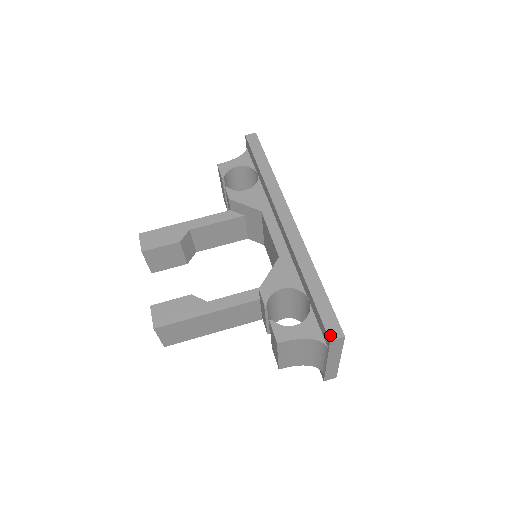
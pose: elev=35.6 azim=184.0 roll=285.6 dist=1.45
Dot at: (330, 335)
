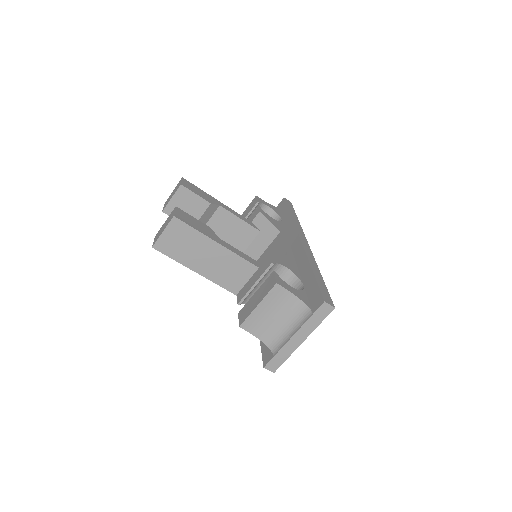
Dot at: (325, 299)
